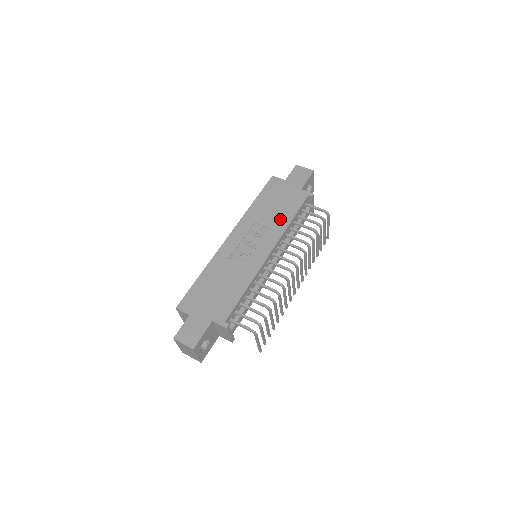
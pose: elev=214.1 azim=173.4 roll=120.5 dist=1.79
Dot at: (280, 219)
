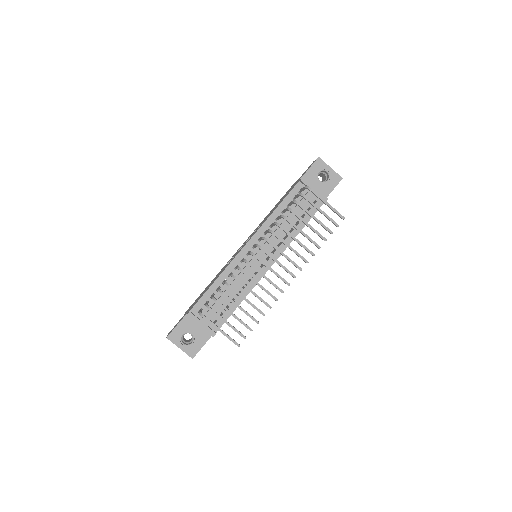
Dot at: occluded
